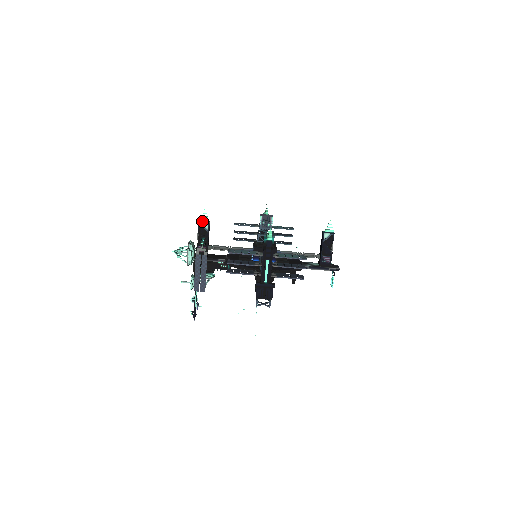
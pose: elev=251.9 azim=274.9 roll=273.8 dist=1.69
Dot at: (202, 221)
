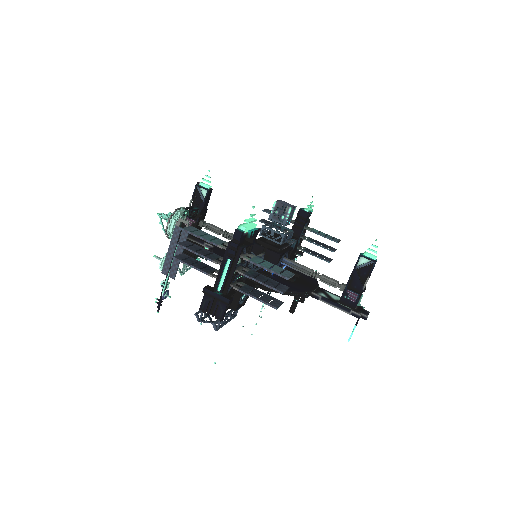
Dot at: (201, 185)
